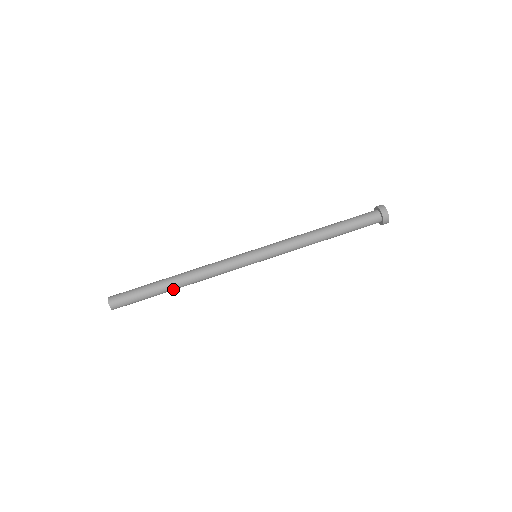
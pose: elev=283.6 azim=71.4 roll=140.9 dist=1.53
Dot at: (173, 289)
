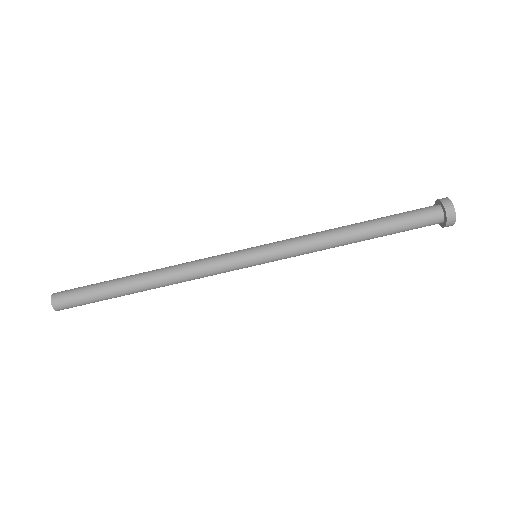
Dot at: occluded
